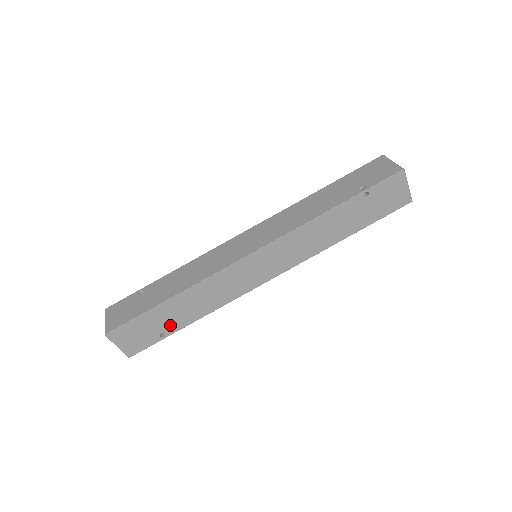
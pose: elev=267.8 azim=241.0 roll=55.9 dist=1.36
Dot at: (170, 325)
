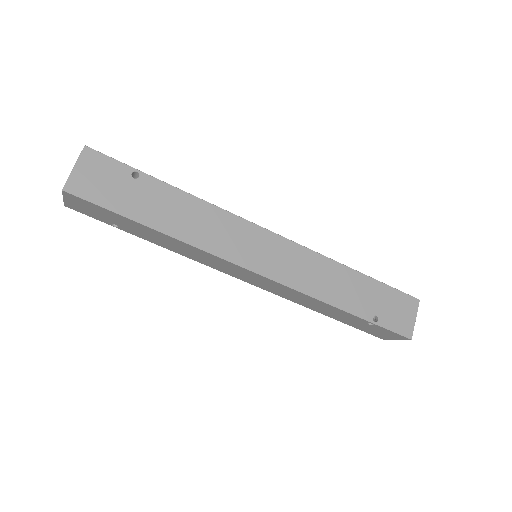
Dot at: (130, 229)
